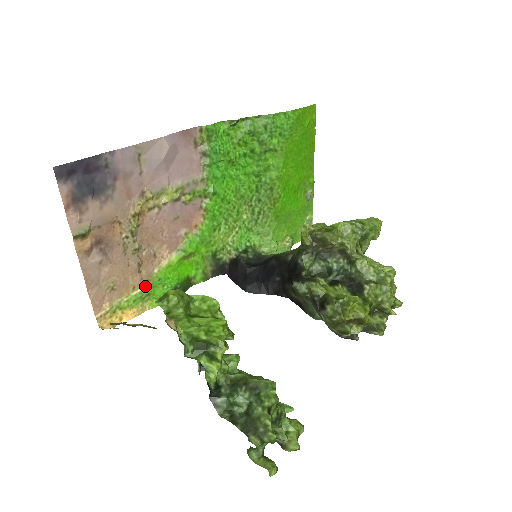
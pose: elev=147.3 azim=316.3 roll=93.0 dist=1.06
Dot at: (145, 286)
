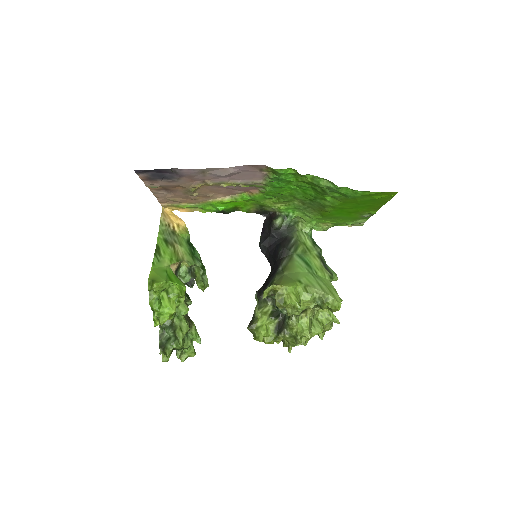
Dot at: (199, 204)
